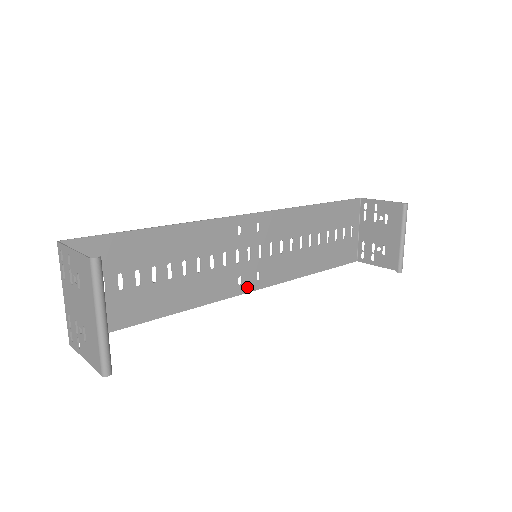
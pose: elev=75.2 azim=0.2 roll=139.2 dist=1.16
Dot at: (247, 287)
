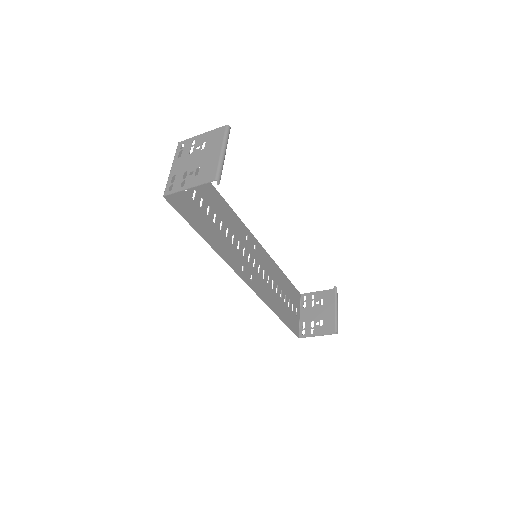
Dot at: (245, 278)
